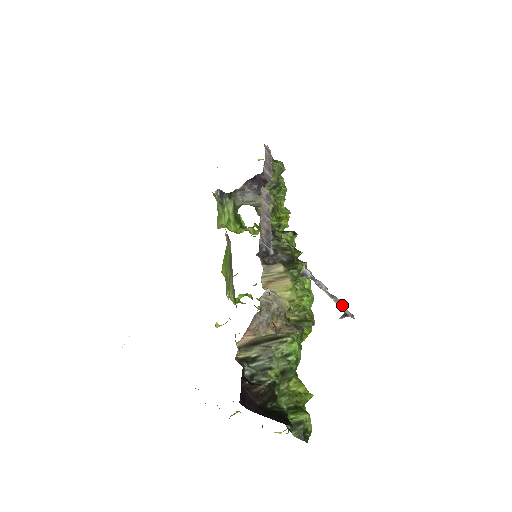
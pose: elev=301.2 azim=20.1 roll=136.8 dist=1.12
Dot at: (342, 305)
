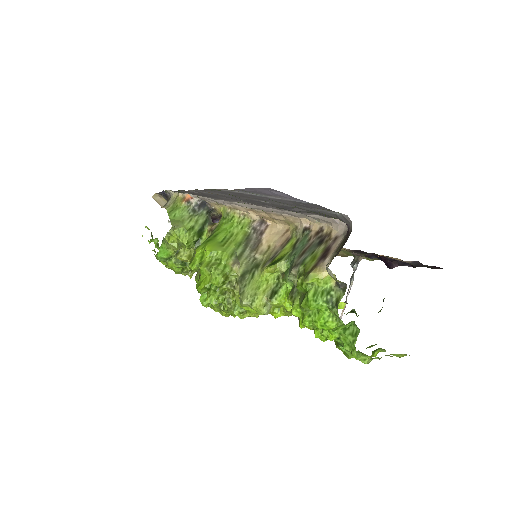
Dot at: (344, 309)
